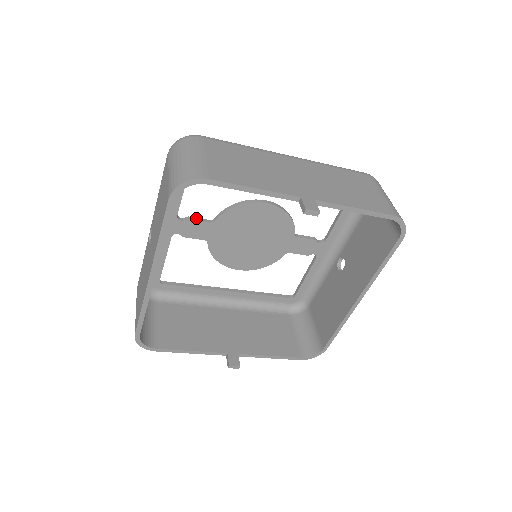
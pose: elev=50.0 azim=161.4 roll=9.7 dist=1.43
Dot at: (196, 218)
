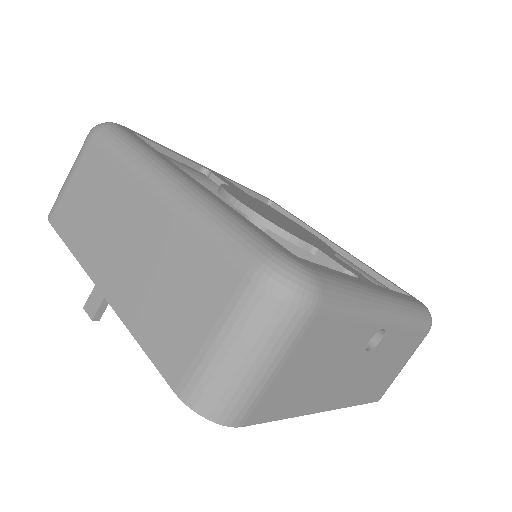
Dot at: (217, 178)
